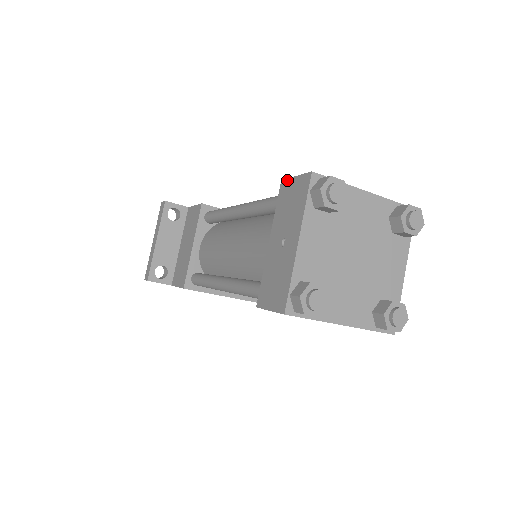
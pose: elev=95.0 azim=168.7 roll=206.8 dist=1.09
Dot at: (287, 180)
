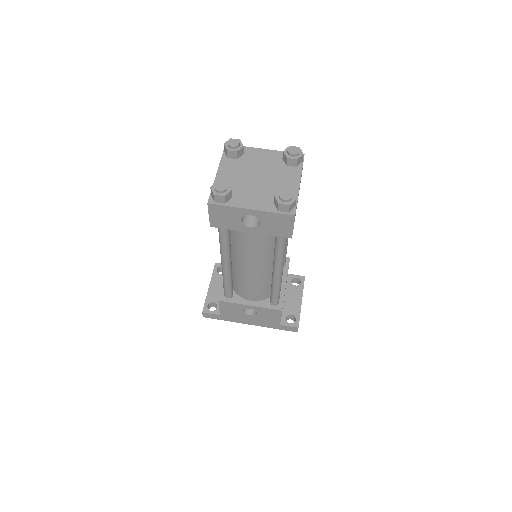
Dot at: occluded
